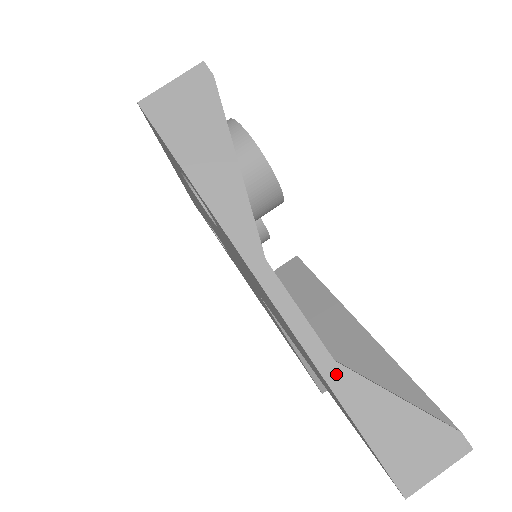
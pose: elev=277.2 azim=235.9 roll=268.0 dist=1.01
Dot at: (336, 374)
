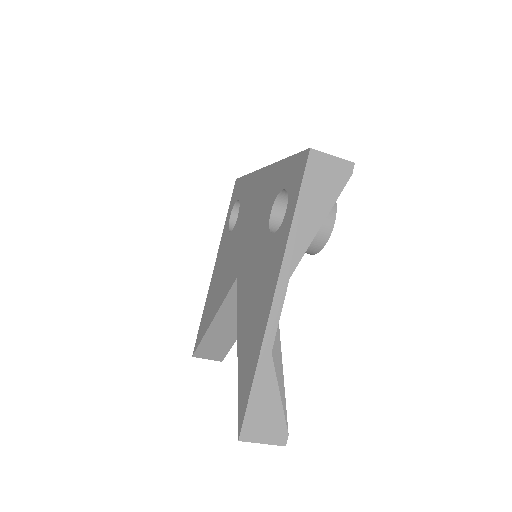
Dot at: (266, 359)
